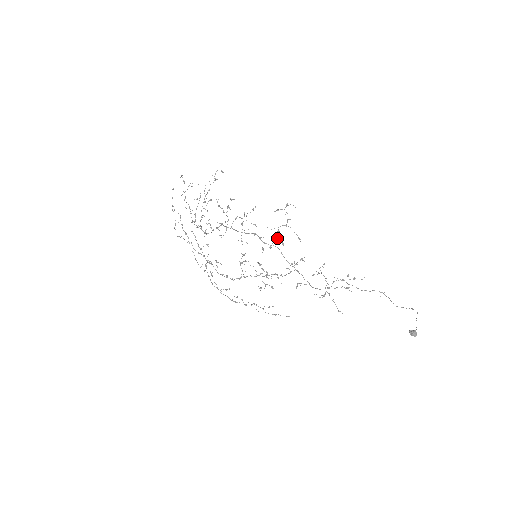
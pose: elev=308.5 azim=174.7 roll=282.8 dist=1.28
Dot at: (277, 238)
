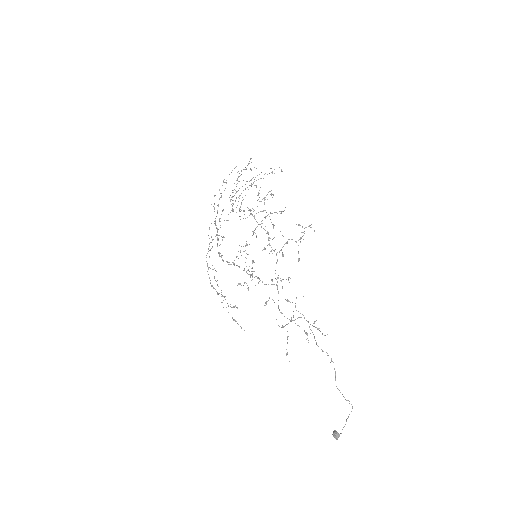
Dot at: (282, 247)
